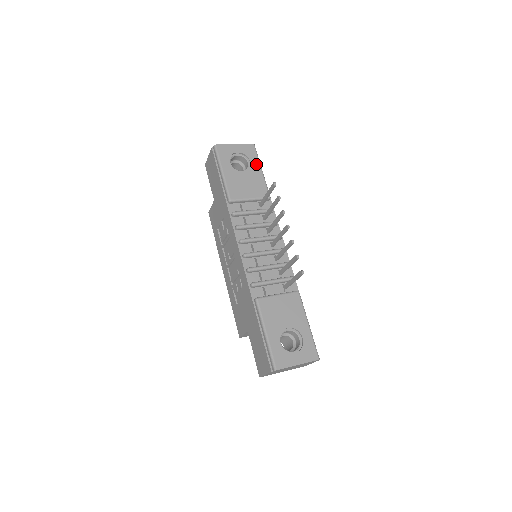
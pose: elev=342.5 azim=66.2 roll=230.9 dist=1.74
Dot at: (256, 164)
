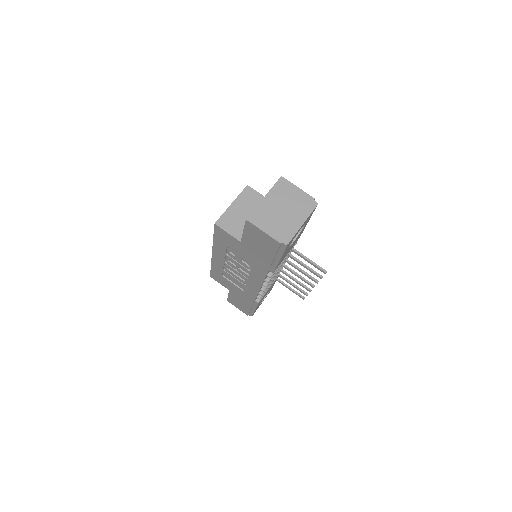
Dot at: (307, 222)
